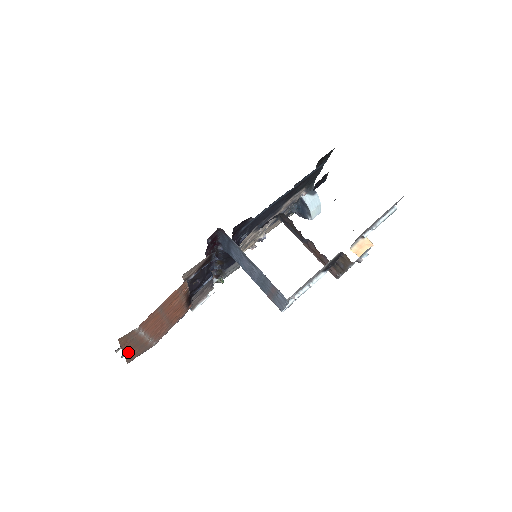
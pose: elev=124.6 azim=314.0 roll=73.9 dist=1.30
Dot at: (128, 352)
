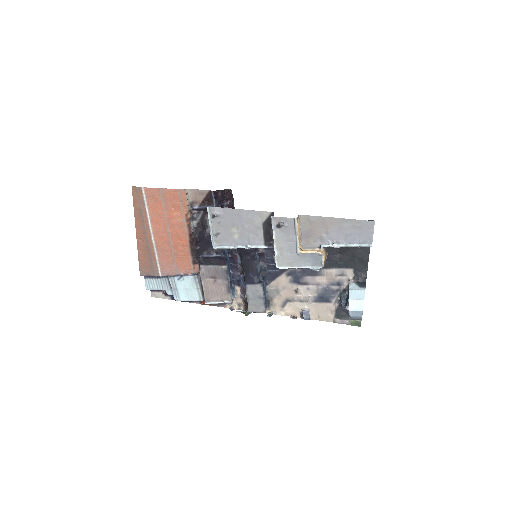
Dot at: (140, 241)
